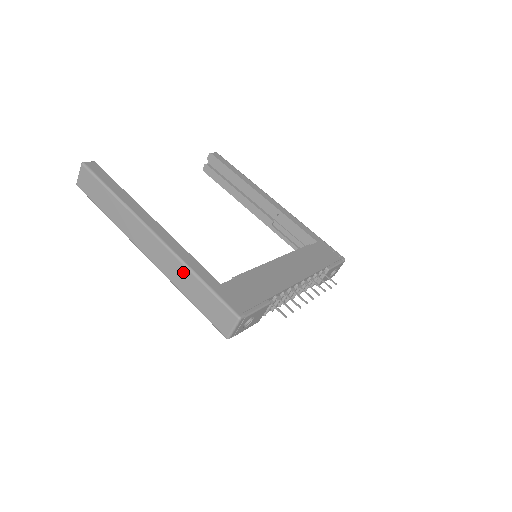
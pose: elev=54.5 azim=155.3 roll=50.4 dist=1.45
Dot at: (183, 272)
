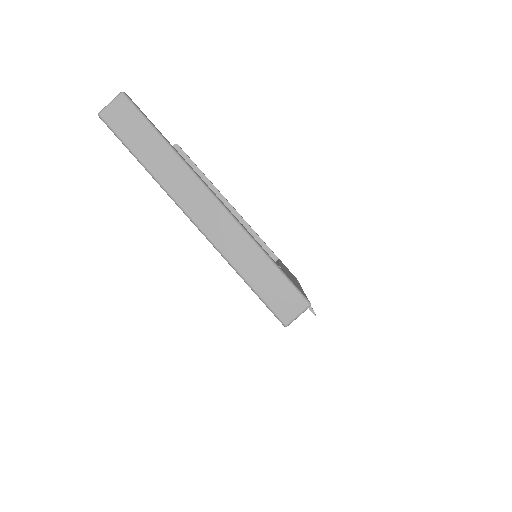
Dot at: (248, 247)
